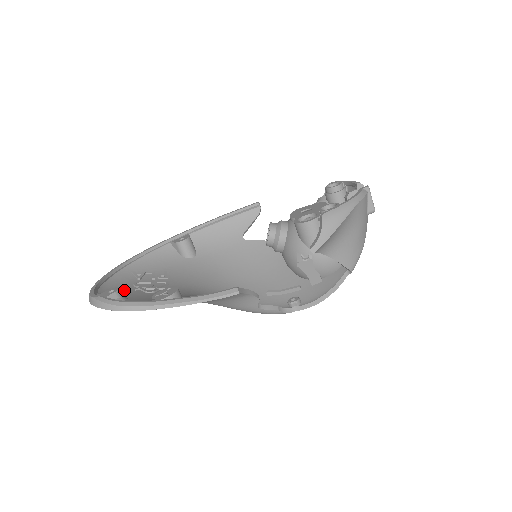
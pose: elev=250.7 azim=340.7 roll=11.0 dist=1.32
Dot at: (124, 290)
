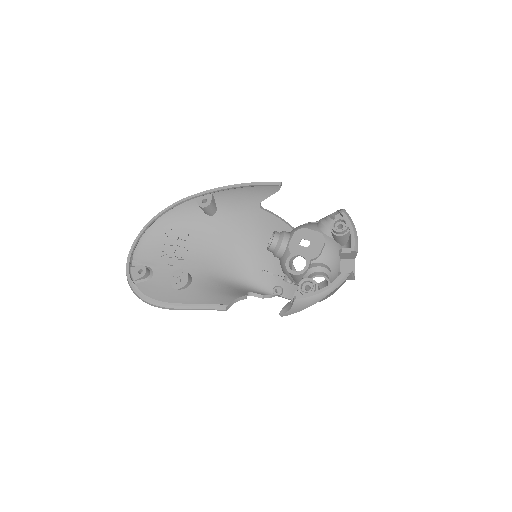
Dot at: (153, 254)
